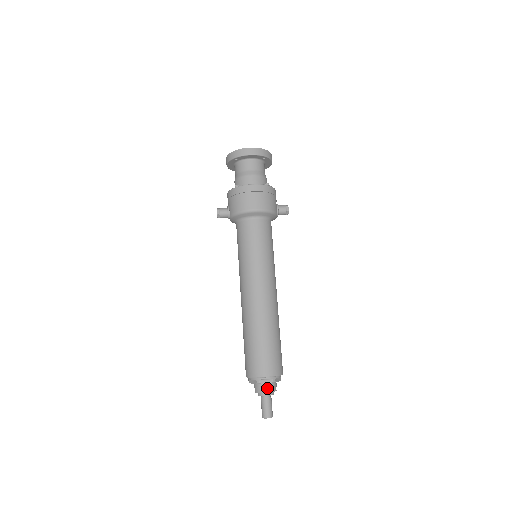
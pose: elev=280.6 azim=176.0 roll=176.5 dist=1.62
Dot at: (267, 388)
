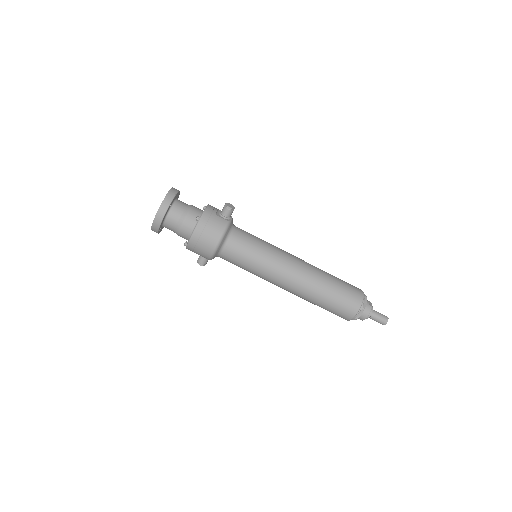
Dot at: (365, 315)
